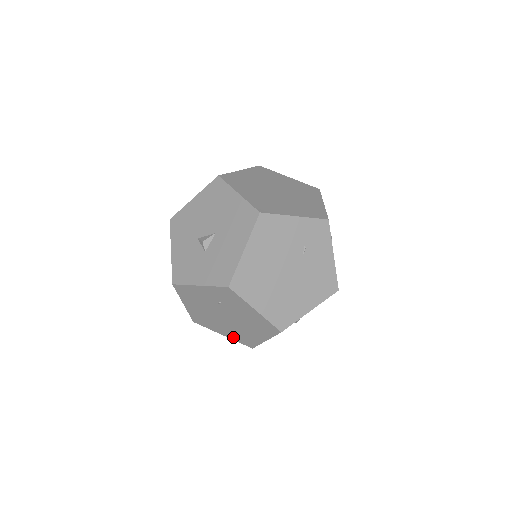
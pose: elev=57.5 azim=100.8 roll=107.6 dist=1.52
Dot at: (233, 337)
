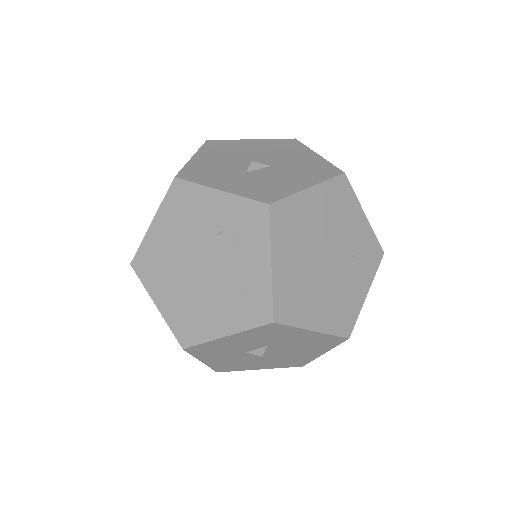
Dot at: (171, 314)
